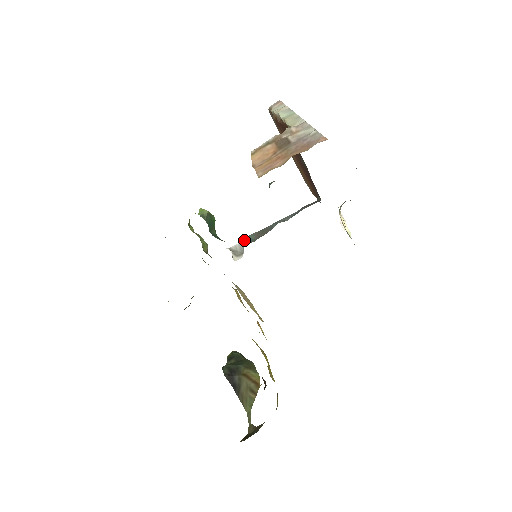
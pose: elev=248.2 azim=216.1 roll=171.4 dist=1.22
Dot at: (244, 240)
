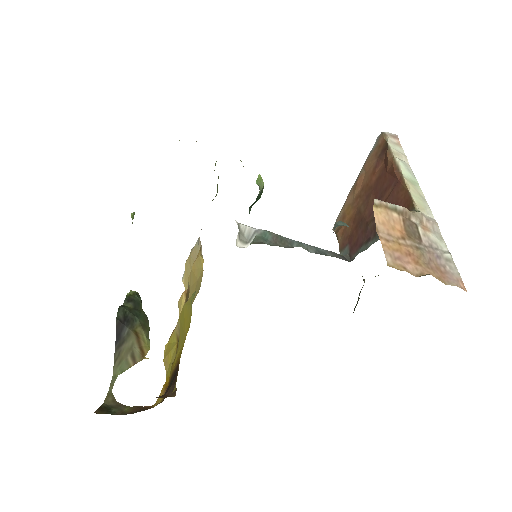
Dot at: (258, 230)
